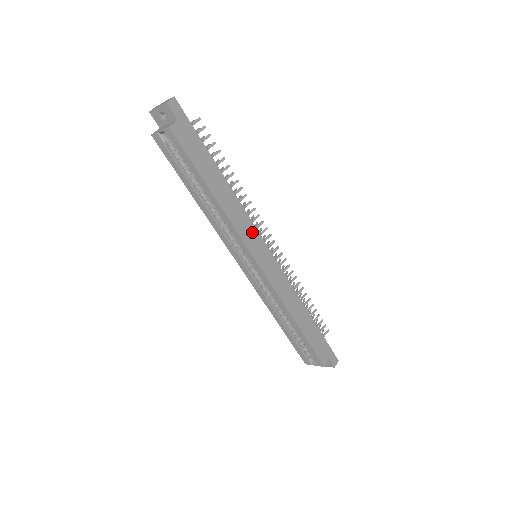
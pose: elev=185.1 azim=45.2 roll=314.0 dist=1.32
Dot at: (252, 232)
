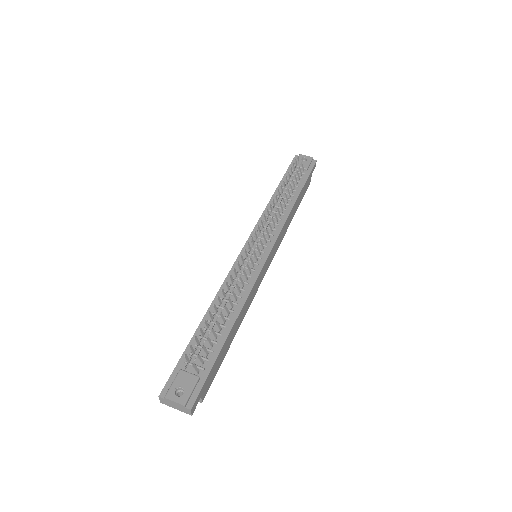
Dot at: (258, 280)
